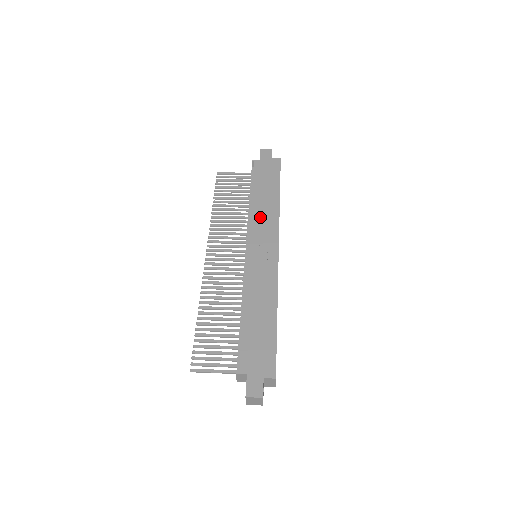
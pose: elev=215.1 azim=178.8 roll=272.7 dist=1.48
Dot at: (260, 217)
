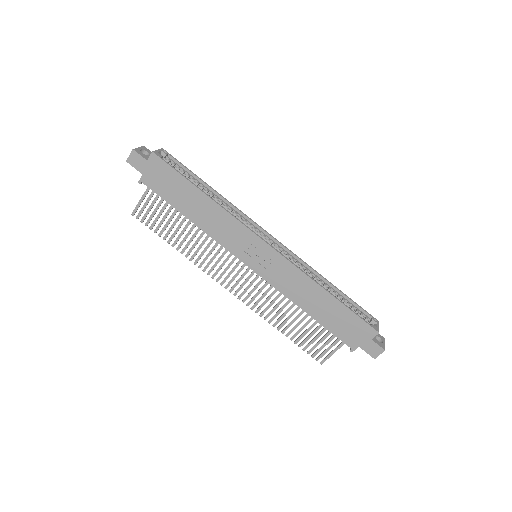
Dot at: (219, 231)
